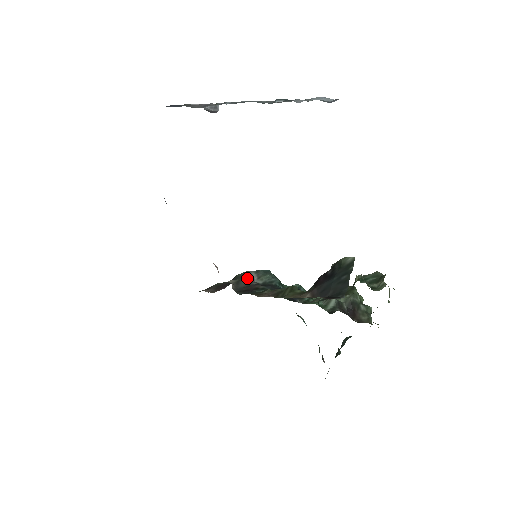
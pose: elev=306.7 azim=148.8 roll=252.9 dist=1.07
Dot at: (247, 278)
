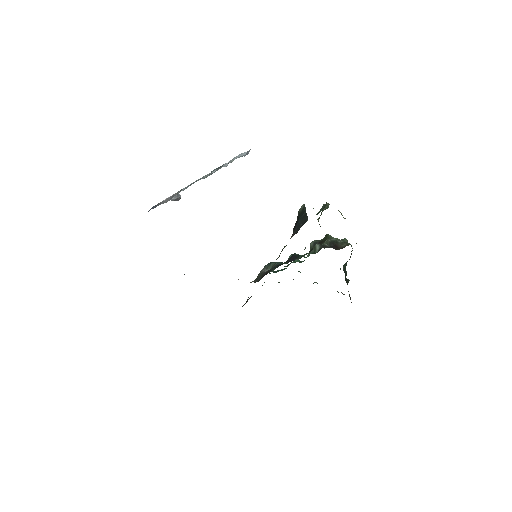
Dot at: (260, 274)
